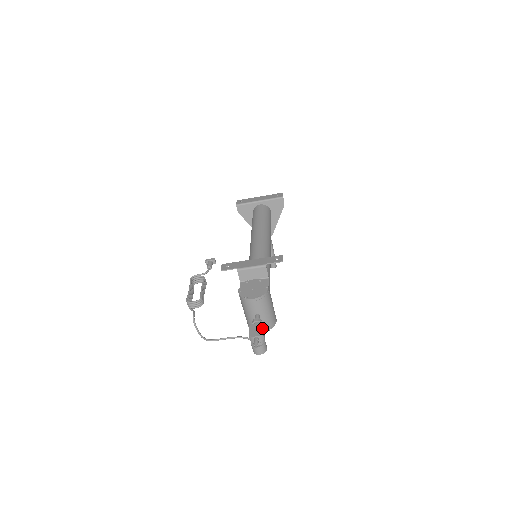
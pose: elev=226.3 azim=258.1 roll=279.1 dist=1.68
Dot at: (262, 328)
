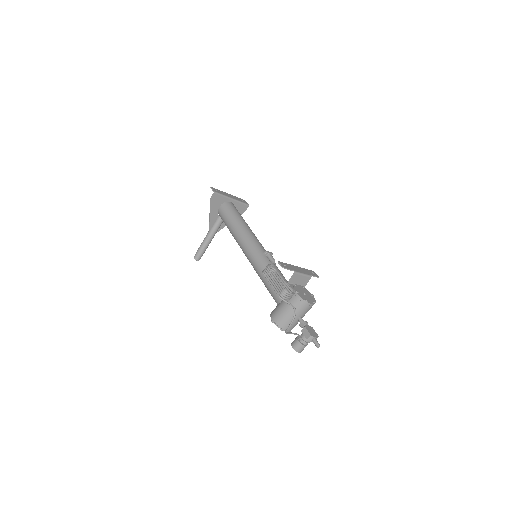
Dot at: occluded
